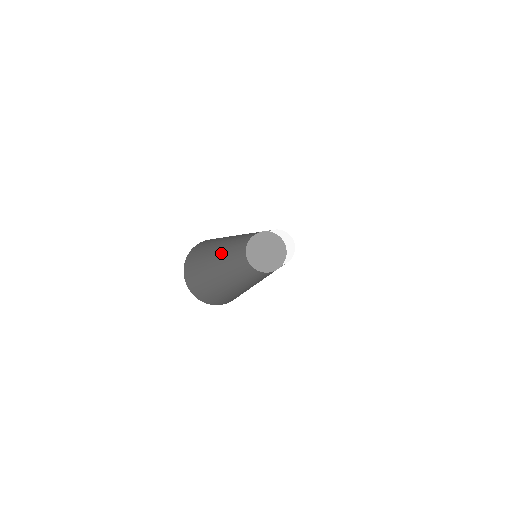
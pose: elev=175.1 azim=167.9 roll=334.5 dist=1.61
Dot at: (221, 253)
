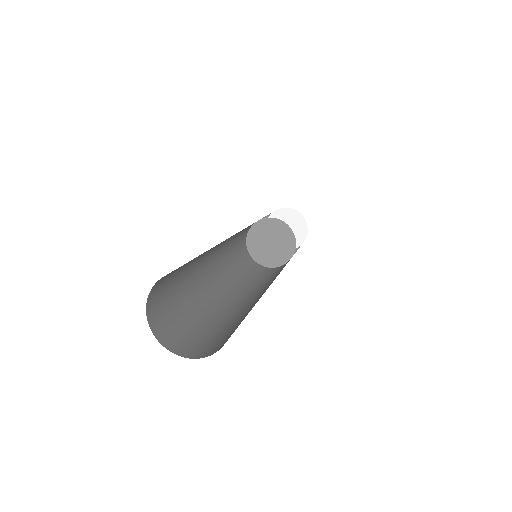
Dot at: (209, 274)
